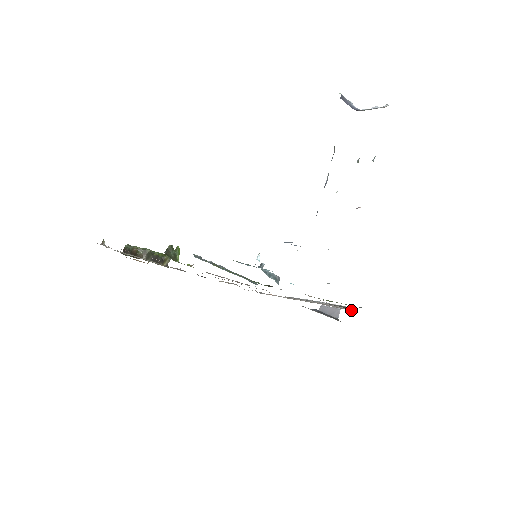
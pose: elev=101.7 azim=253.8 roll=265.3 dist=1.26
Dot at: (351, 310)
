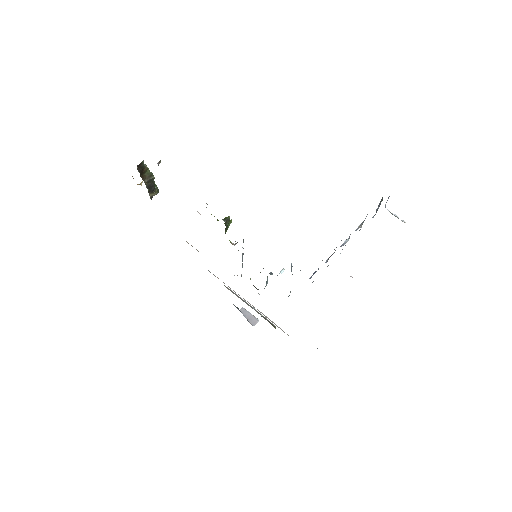
Dot at: occluded
